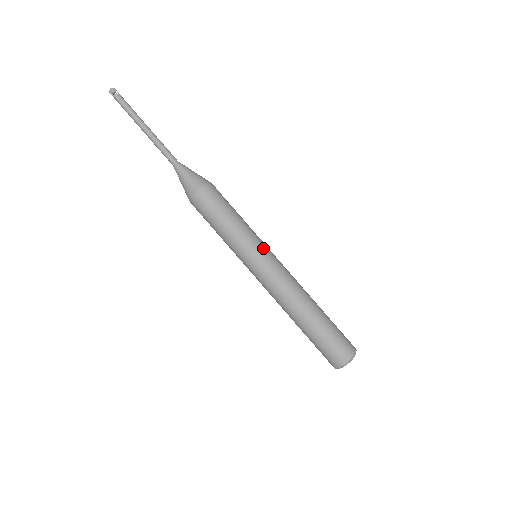
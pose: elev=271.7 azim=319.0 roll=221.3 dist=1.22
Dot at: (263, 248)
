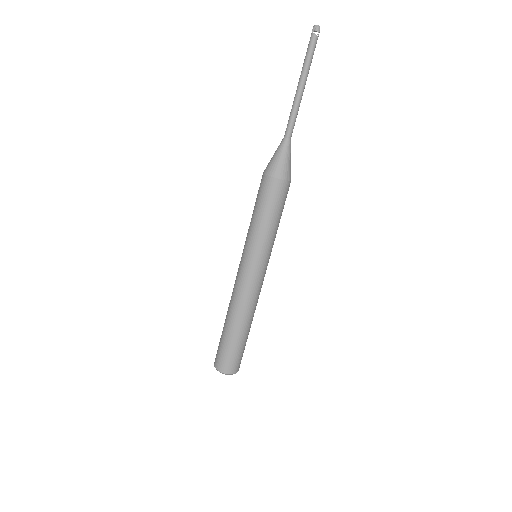
Dot at: (267, 260)
